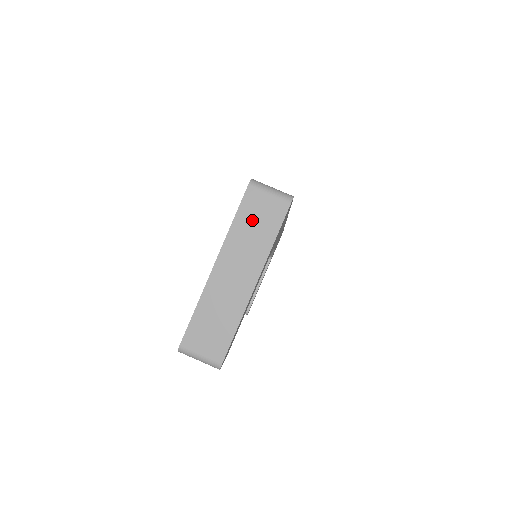
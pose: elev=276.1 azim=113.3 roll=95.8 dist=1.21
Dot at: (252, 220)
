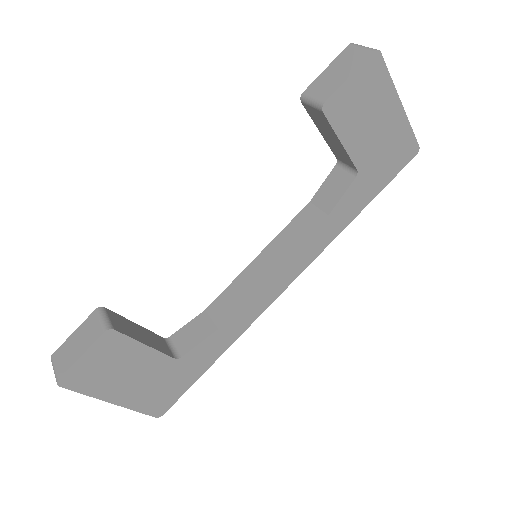
Dot at: occluded
